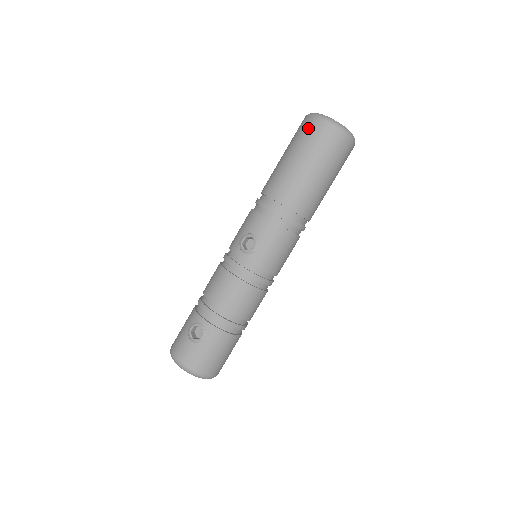
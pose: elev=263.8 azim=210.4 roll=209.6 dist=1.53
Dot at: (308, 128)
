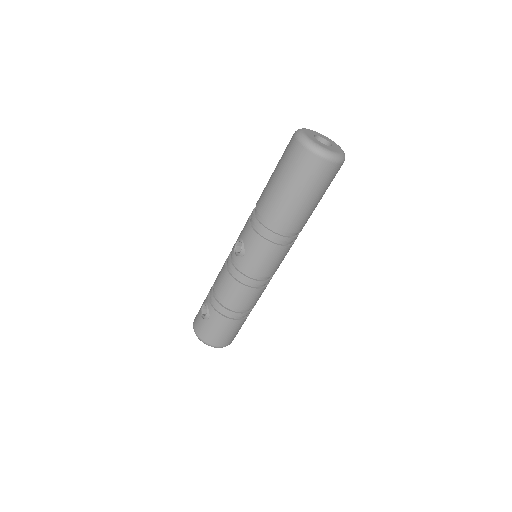
Dot at: (288, 146)
